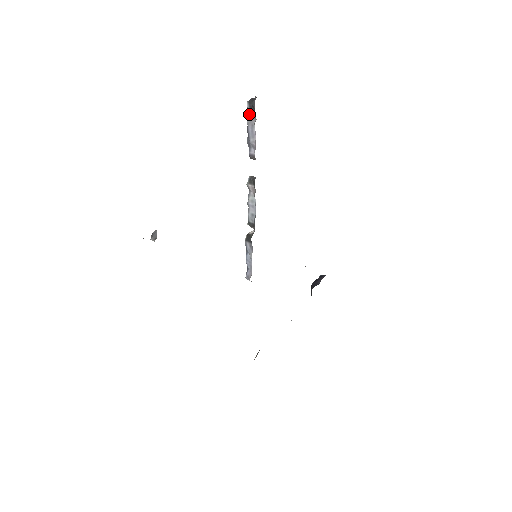
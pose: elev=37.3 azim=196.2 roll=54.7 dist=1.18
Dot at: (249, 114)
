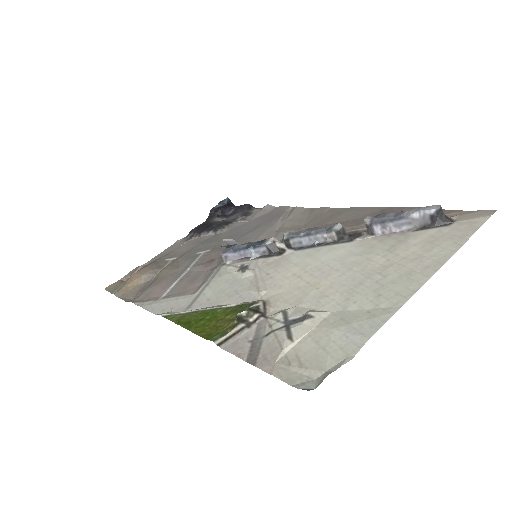
Dot at: (422, 216)
